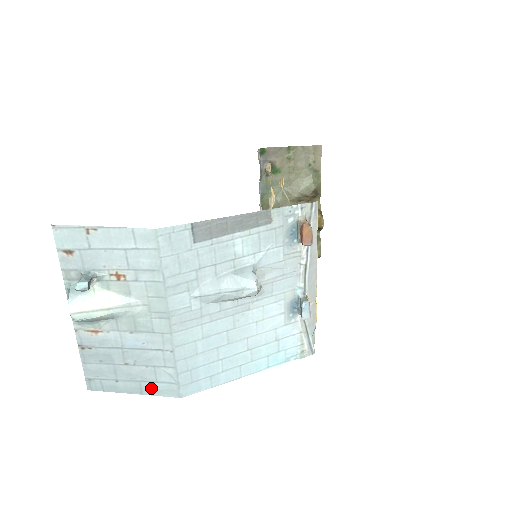
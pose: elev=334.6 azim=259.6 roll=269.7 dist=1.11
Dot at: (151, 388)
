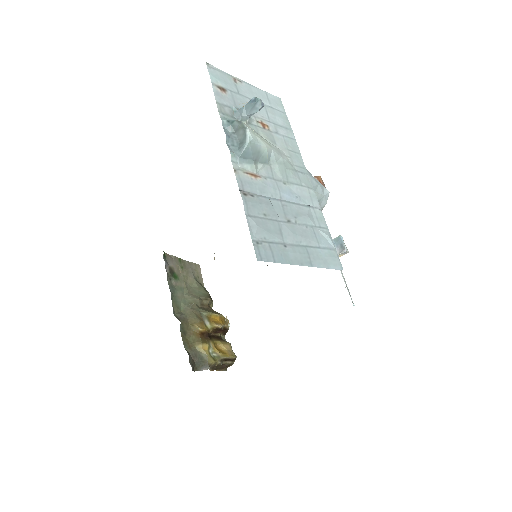
Dot at: (317, 256)
